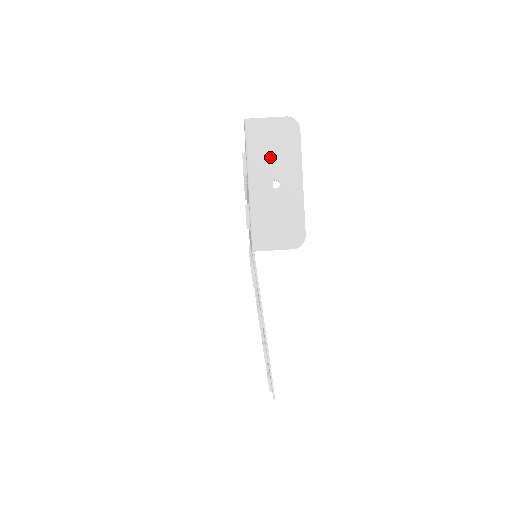
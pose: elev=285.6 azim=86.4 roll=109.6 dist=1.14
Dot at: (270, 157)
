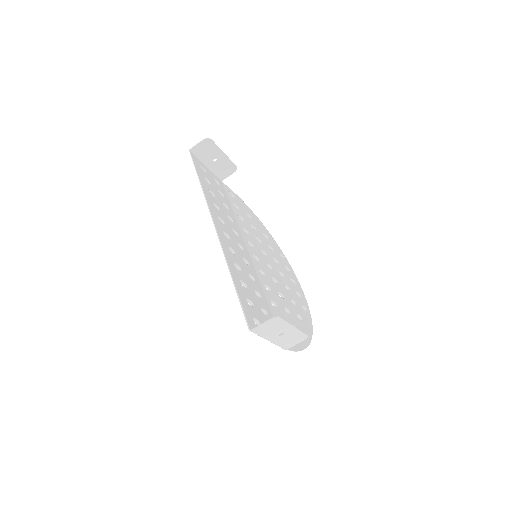
Dot at: (272, 331)
